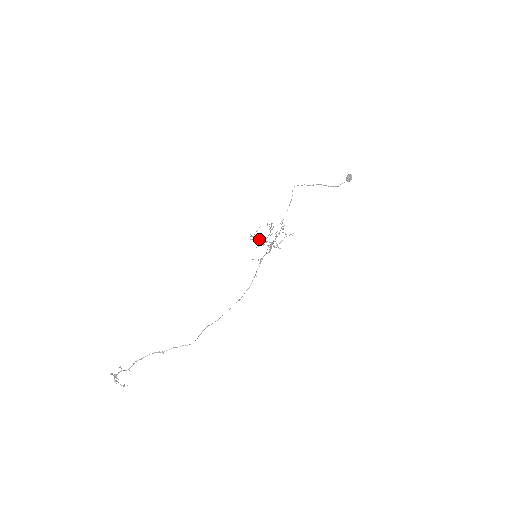
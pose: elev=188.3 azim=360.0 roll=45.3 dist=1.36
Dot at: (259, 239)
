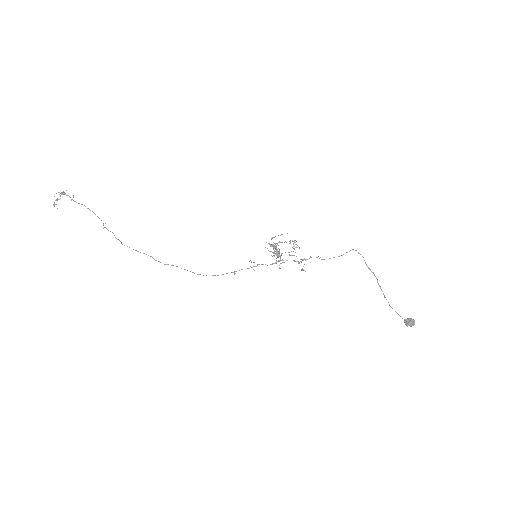
Dot at: occluded
